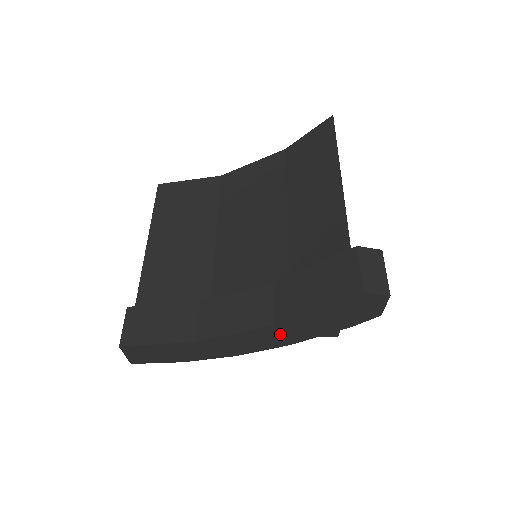
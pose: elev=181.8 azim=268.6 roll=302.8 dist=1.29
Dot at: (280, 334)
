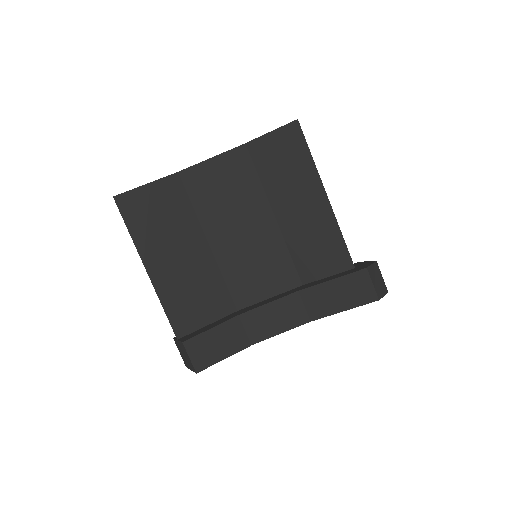
Dot at: occluded
